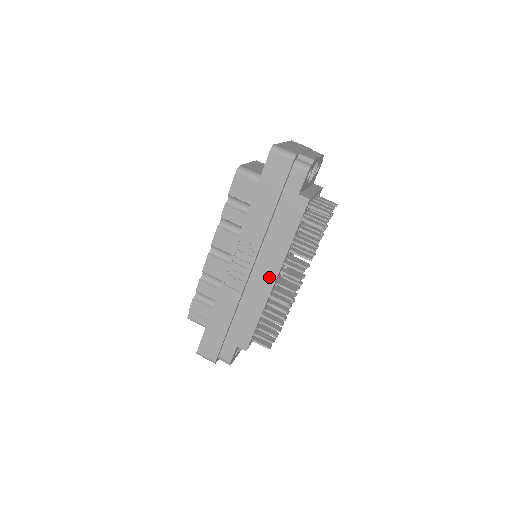
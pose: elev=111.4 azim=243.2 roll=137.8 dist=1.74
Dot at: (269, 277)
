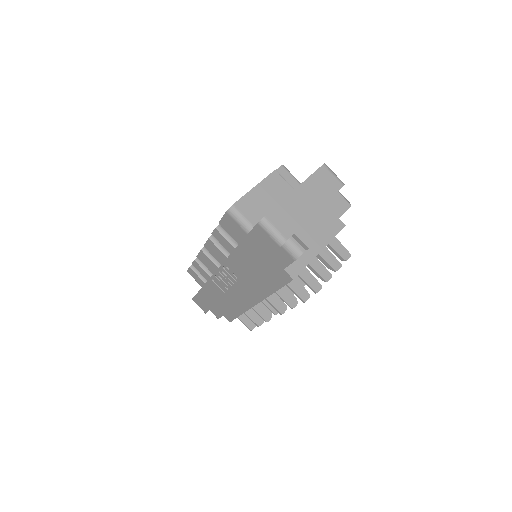
Dot at: (251, 299)
